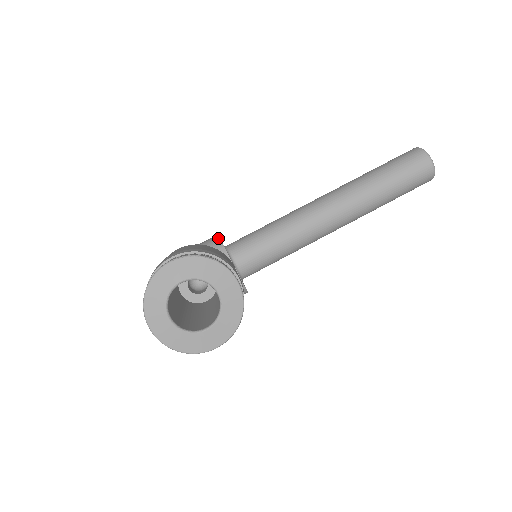
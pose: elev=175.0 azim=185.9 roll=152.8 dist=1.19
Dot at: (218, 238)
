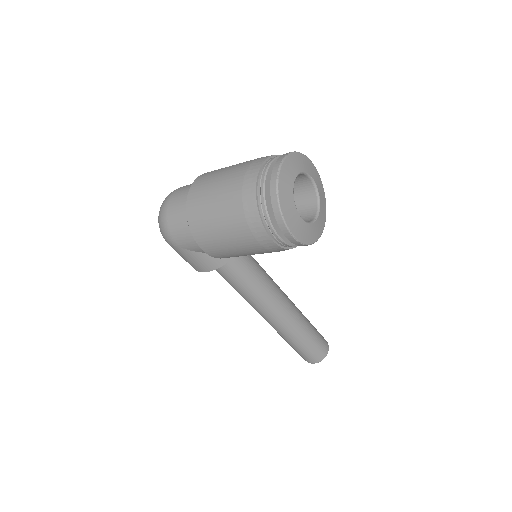
Dot at: occluded
